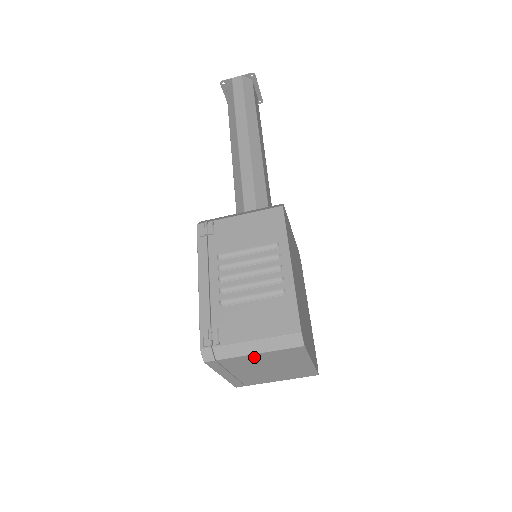
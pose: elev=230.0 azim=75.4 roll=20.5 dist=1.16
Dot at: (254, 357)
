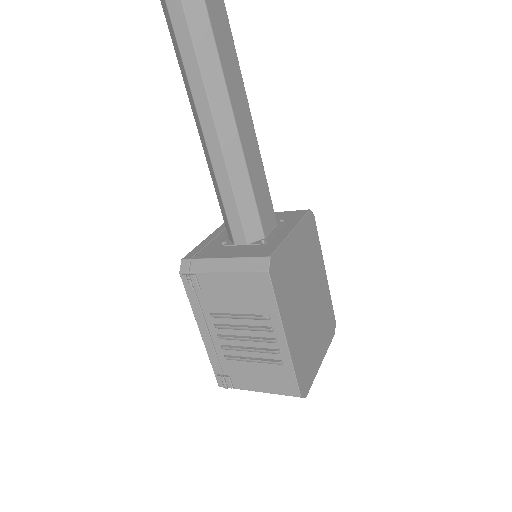
Dot at: occluded
